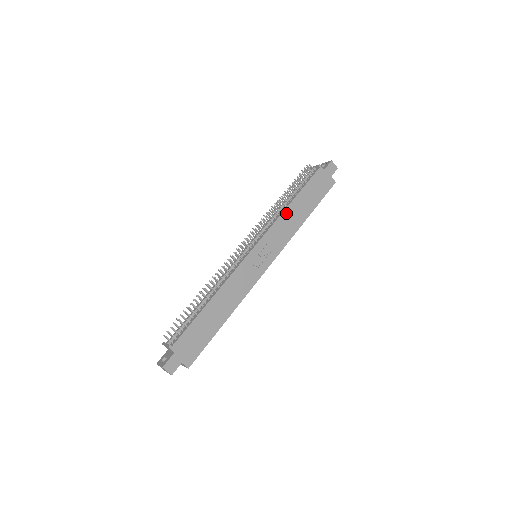
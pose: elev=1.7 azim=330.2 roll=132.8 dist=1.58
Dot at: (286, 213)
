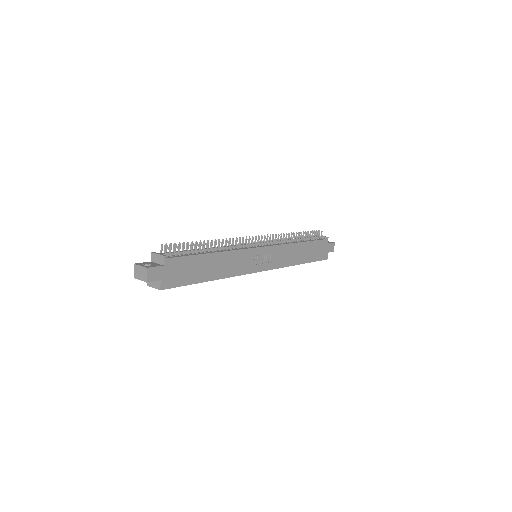
Dot at: (294, 246)
